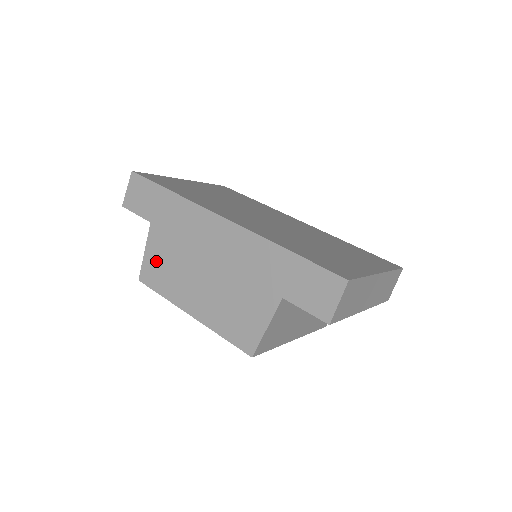
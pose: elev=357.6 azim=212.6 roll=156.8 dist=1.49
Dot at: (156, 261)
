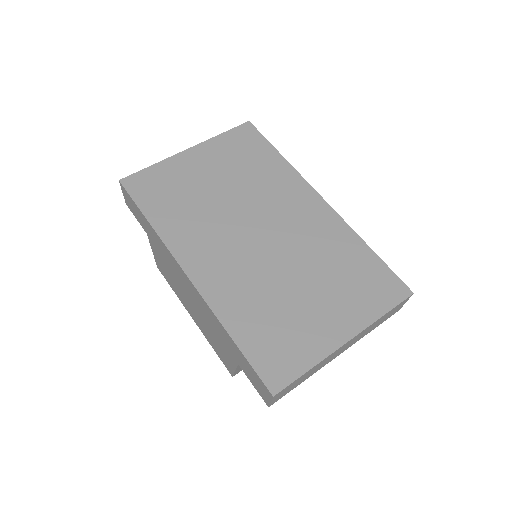
Dot at: (161, 265)
